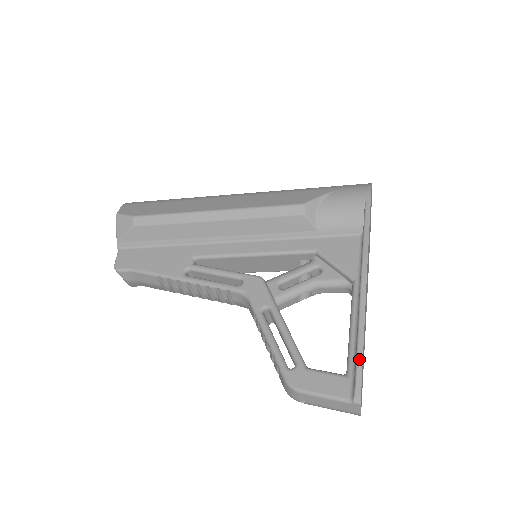
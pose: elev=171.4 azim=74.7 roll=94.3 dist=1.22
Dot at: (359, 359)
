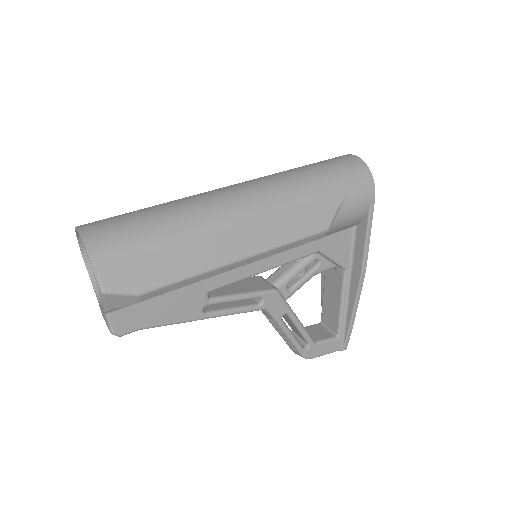
Dot at: (350, 331)
